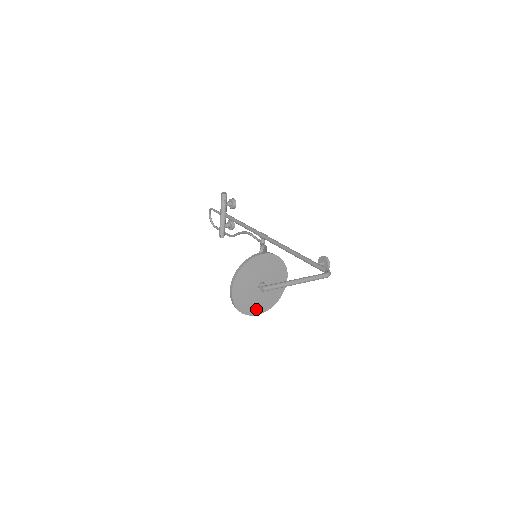
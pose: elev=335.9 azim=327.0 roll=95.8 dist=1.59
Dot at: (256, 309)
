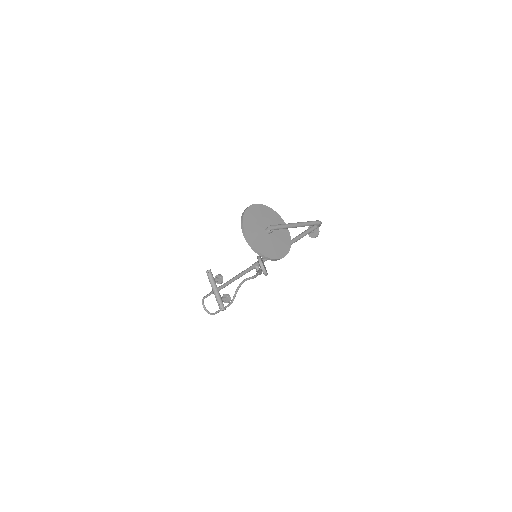
Dot at: (275, 253)
